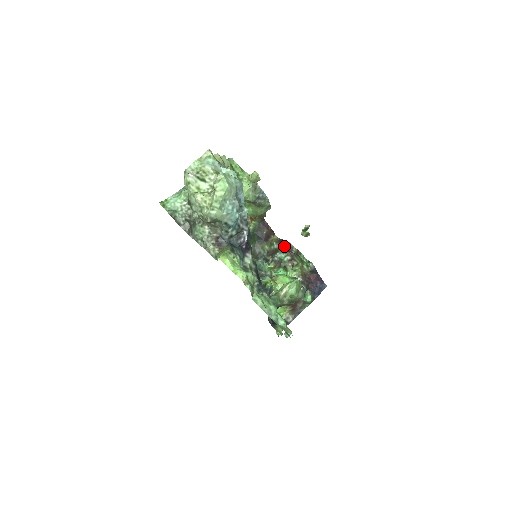
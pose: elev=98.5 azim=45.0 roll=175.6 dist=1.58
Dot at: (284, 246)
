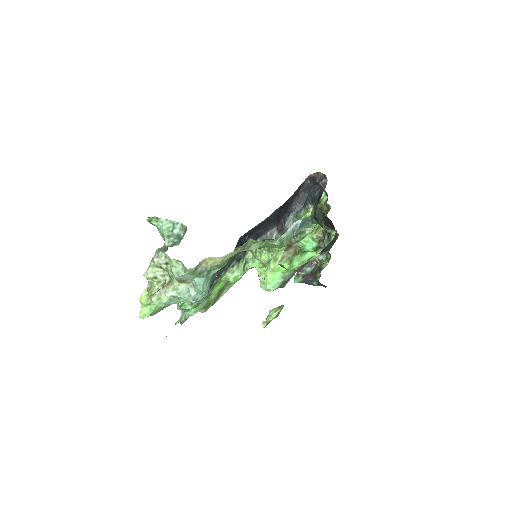
Dot at: (319, 254)
